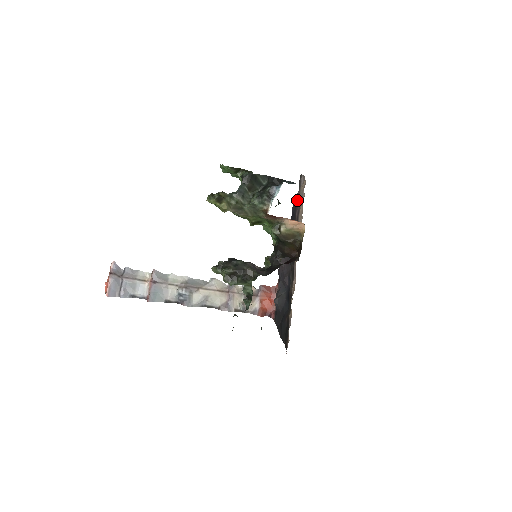
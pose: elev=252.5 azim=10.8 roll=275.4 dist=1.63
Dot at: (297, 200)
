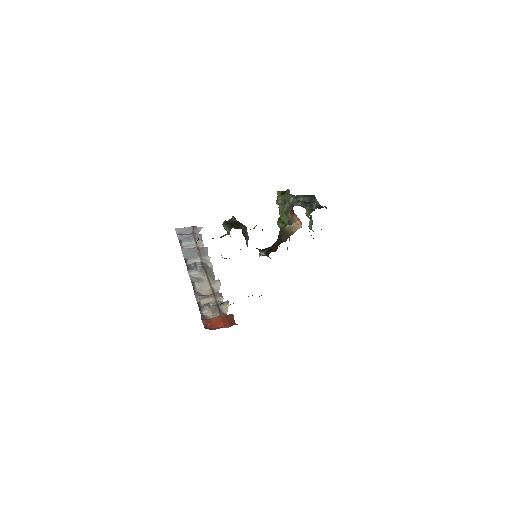
Dot at: occluded
